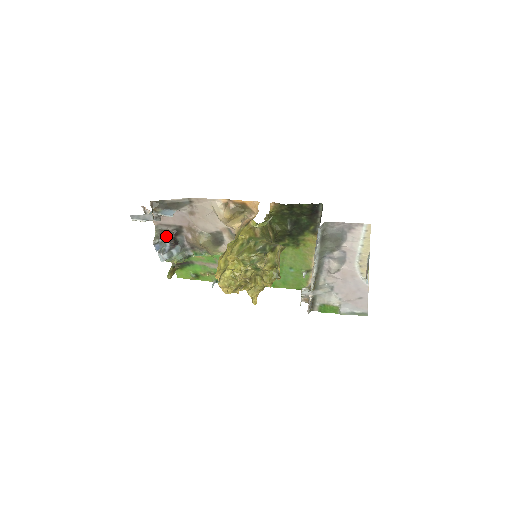
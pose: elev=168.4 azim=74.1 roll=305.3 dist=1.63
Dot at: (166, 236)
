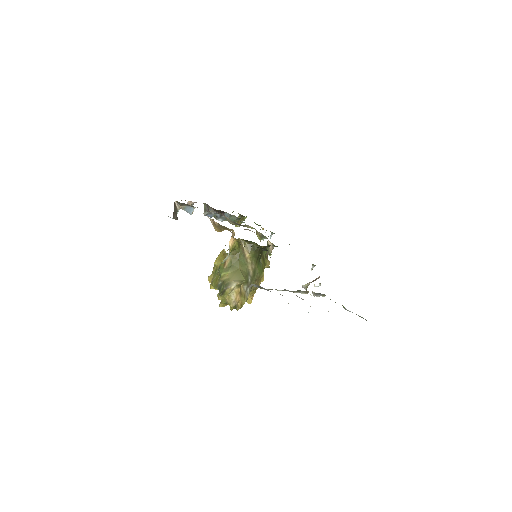
Dot at: (209, 211)
